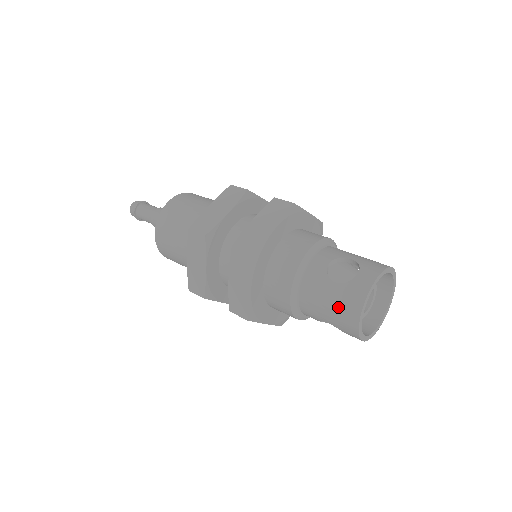
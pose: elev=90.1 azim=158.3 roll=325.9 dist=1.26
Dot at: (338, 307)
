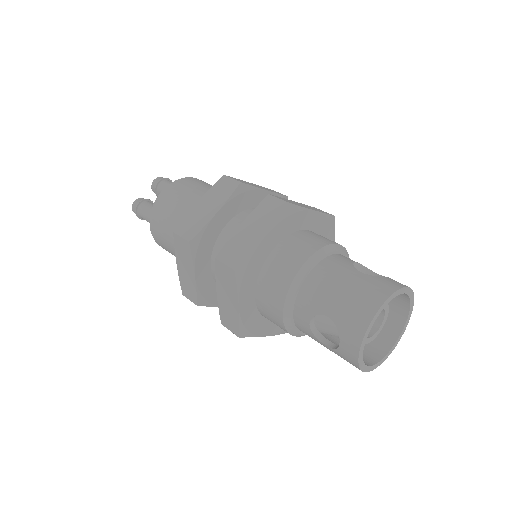
Dot at: occluded
